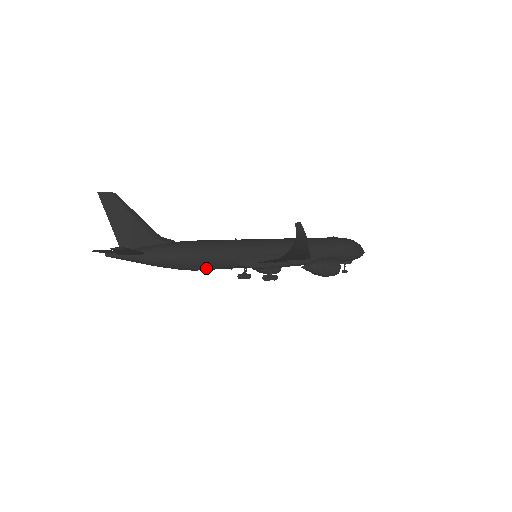
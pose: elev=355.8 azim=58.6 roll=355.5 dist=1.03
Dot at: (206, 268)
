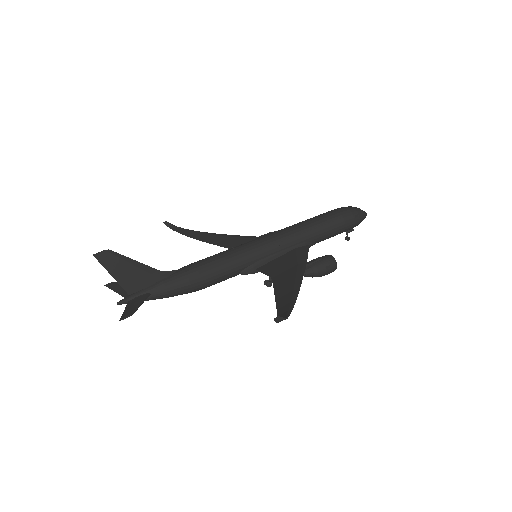
Dot at: occluded
